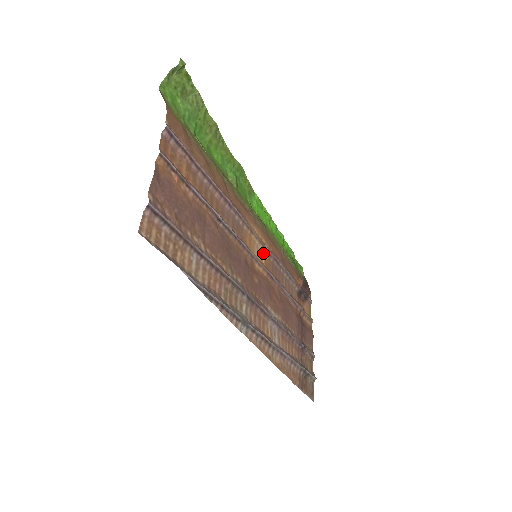
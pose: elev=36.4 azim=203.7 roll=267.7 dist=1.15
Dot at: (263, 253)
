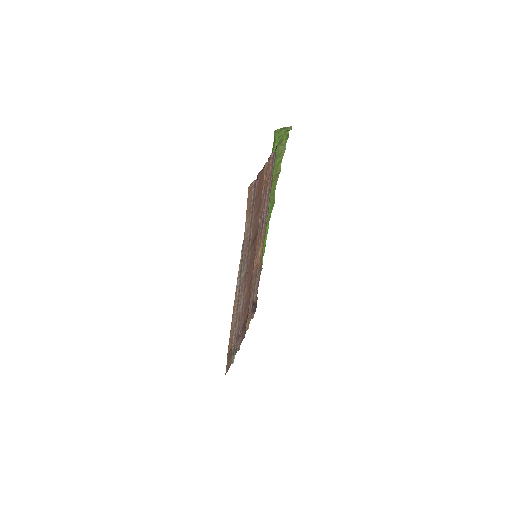
Dot at: (258, 259)
